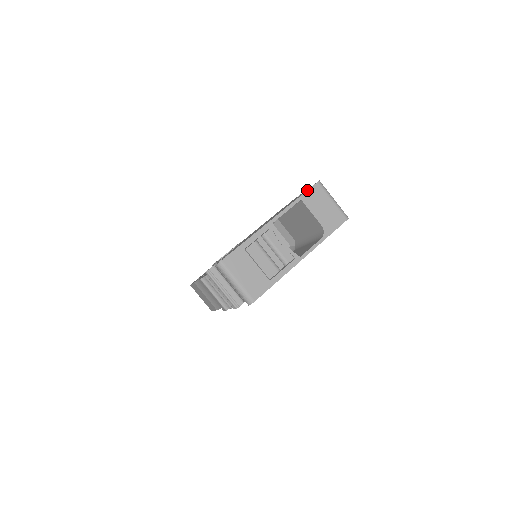
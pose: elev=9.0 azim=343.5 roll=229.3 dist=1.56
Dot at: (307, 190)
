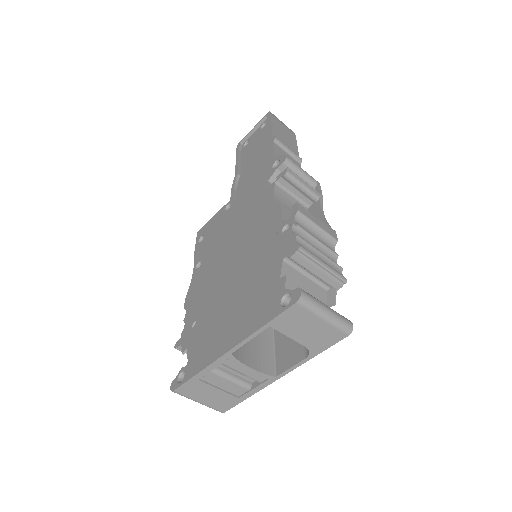
Dot at: (278, 315)
